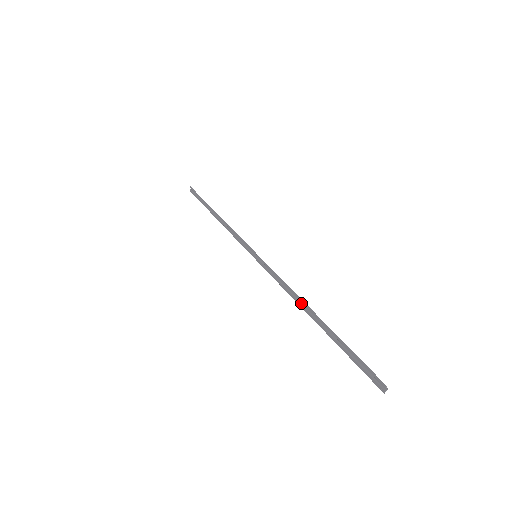
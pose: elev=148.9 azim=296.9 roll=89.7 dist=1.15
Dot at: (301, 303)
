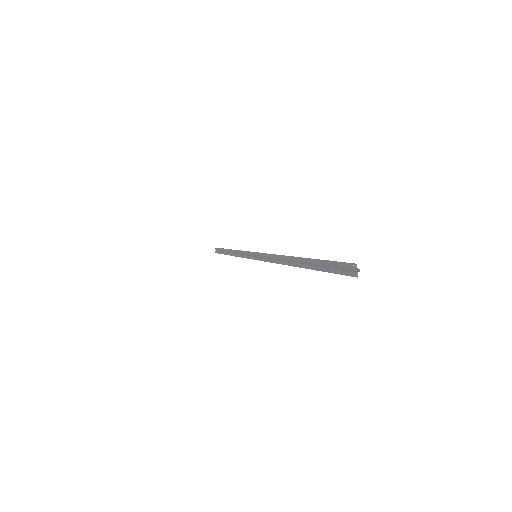
Dot at: (287, 261)
